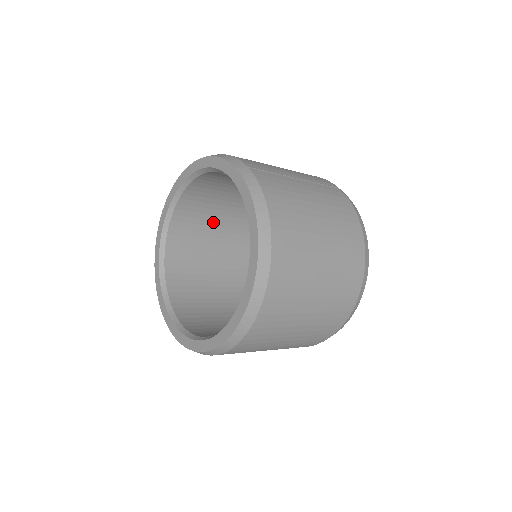
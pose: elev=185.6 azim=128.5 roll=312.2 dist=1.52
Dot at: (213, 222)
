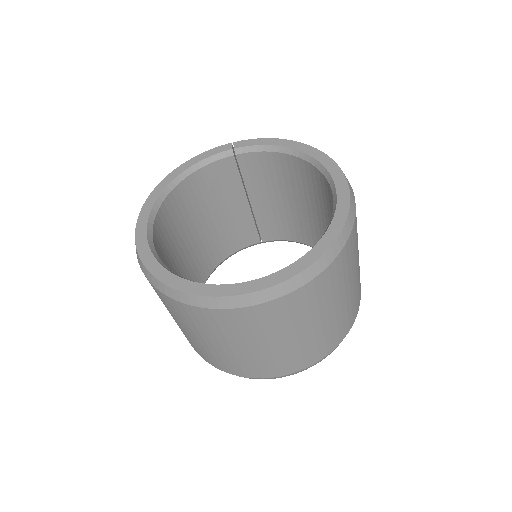
Dot at: occluded
